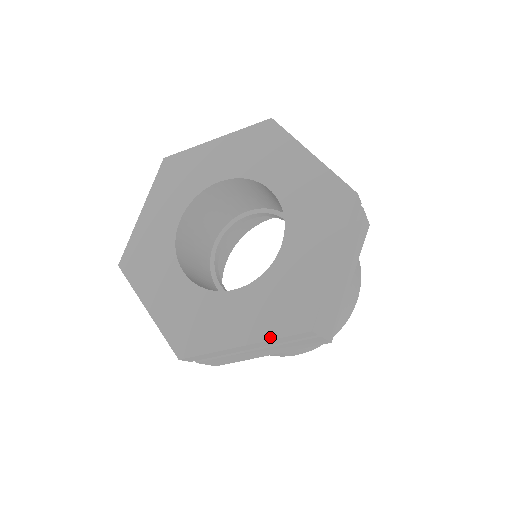
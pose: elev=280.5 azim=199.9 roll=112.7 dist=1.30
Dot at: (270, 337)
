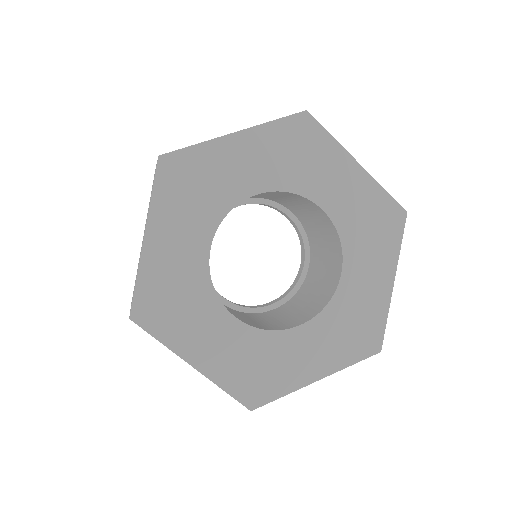
Dot at: (345, 366)
